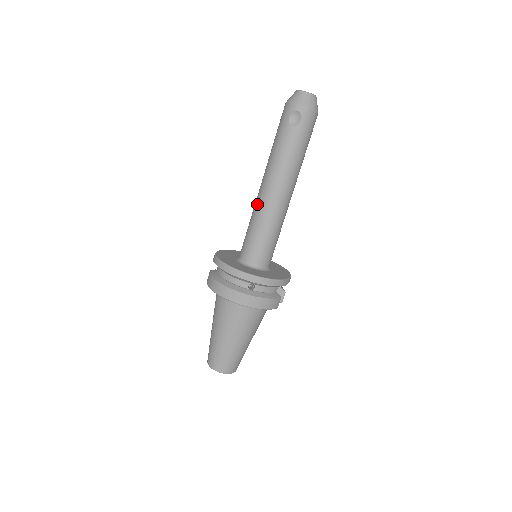
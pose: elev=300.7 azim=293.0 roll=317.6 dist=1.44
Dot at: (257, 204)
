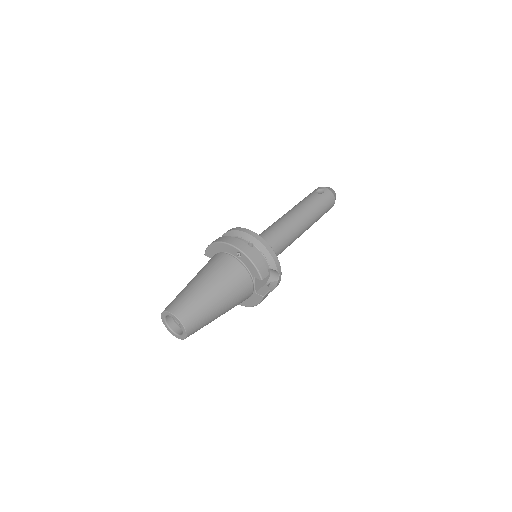
Dot at: (274, 222)
